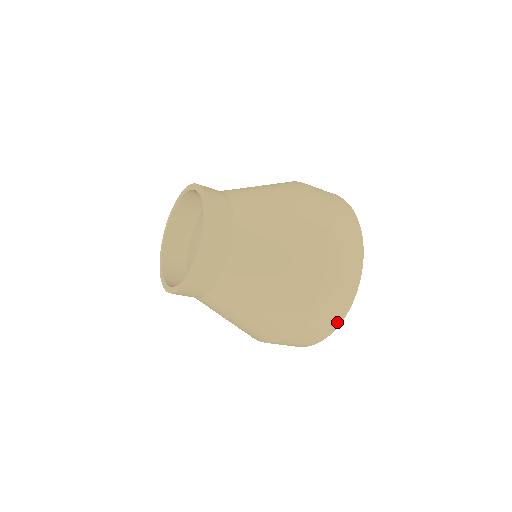
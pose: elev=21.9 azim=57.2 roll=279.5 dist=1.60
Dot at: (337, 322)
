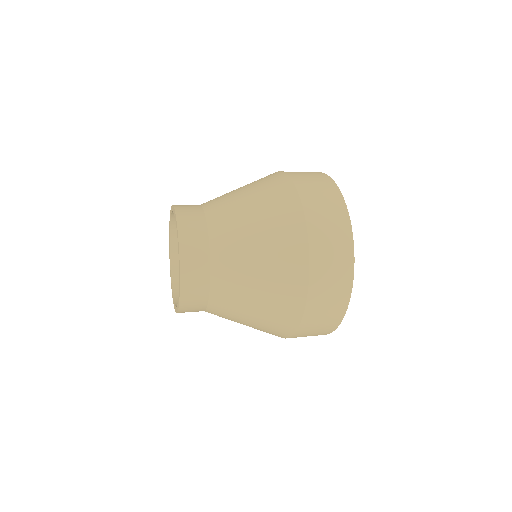
Dot at: (349, 270)
